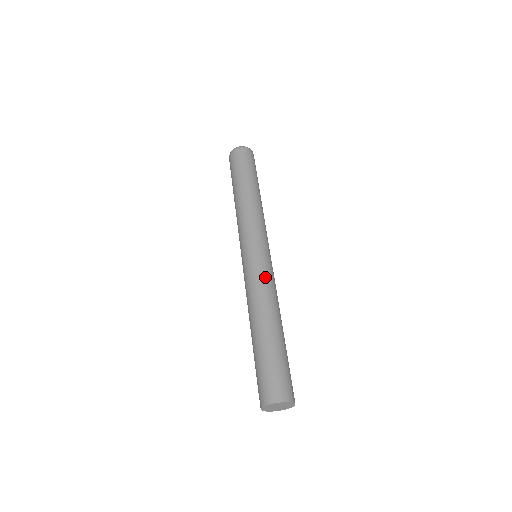
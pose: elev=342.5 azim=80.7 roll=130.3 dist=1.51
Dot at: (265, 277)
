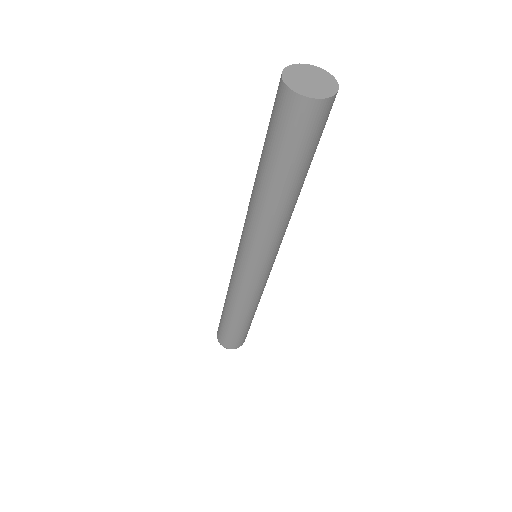
Dot at: occluded
